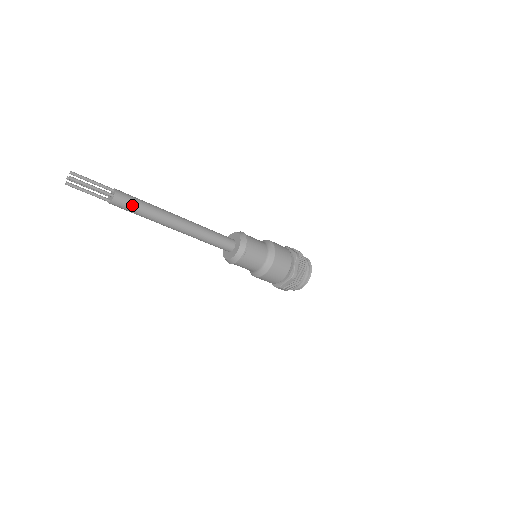
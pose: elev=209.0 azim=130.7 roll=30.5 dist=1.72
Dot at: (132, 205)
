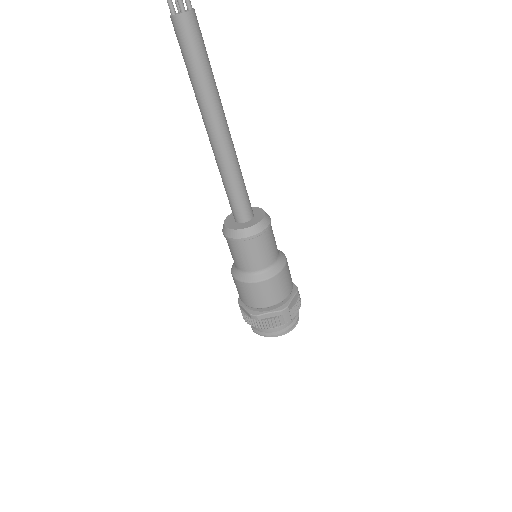
Dot at: occluded
